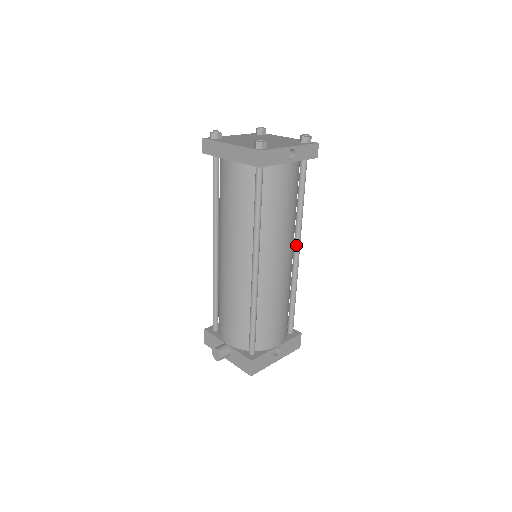
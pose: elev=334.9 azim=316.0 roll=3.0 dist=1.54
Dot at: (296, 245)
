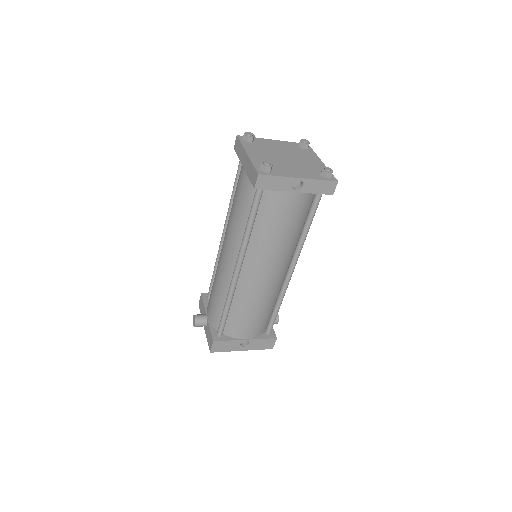
Dot at: (291, 263)
